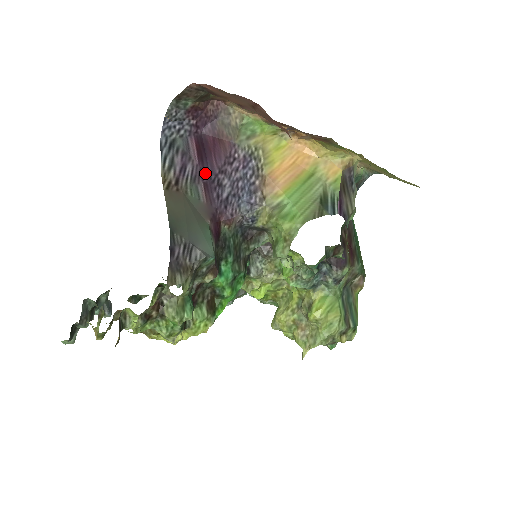
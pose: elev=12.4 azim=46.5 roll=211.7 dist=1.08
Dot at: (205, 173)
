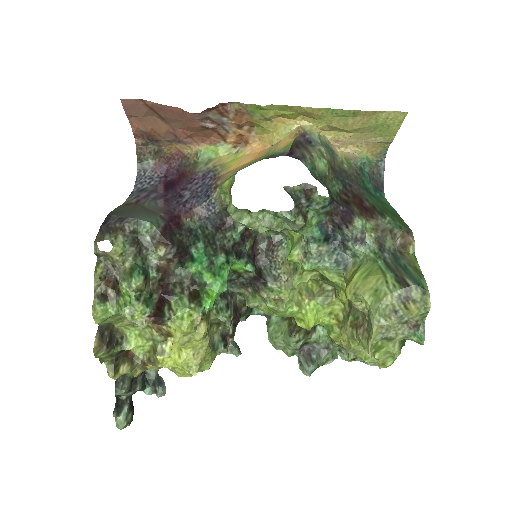
Dot at: (168, 195)
